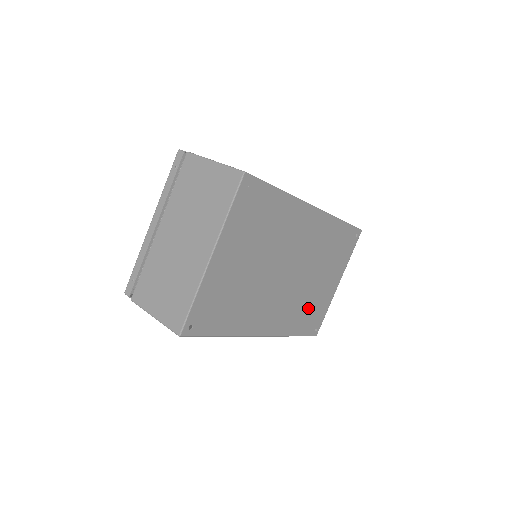
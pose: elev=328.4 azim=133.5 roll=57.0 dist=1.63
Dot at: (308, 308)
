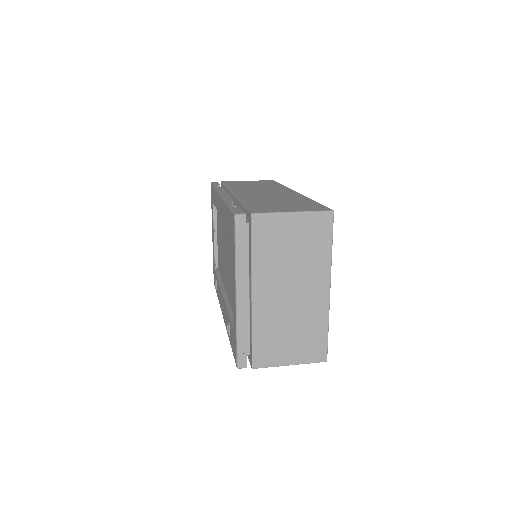
Dot at: occluded
